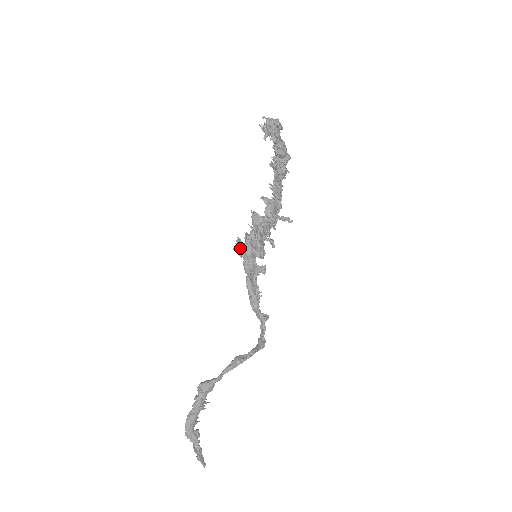
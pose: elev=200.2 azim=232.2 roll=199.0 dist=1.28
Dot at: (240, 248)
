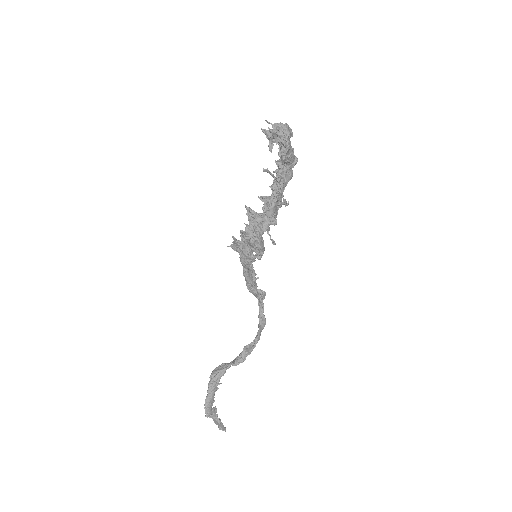
Dot at: (236, 247)
